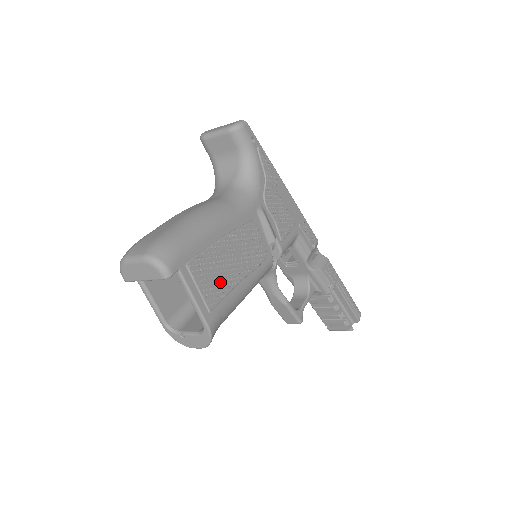
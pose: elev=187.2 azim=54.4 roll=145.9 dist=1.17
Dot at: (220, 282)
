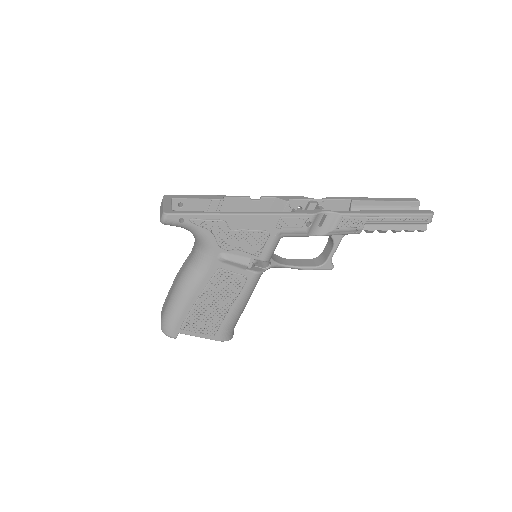
Dot at: (212, 320)
